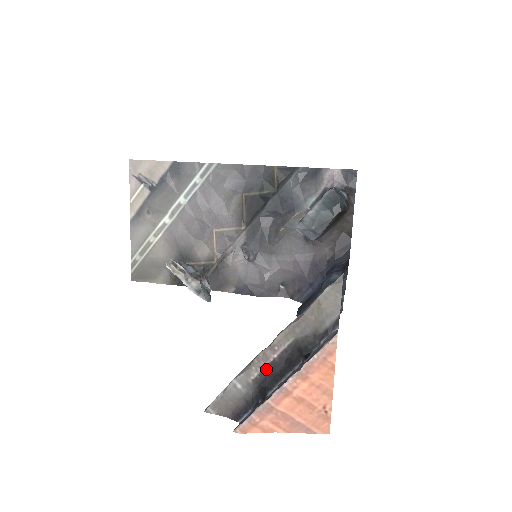
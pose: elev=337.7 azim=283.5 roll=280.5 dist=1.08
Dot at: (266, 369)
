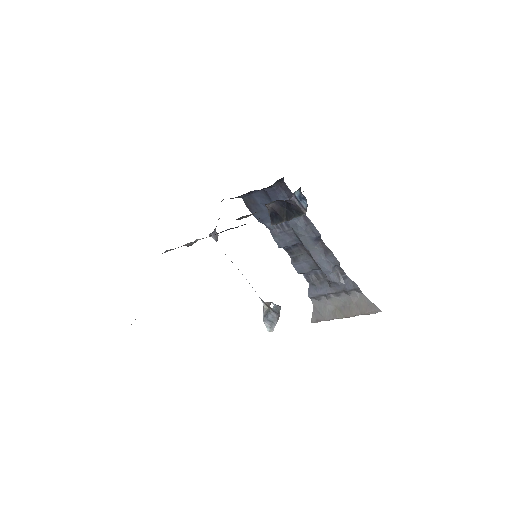
Dot at: occluded
